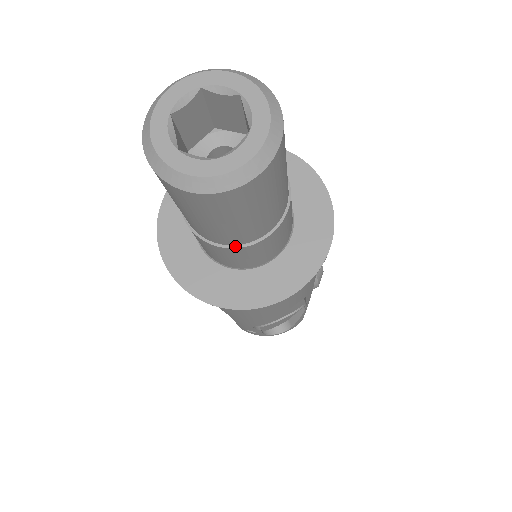
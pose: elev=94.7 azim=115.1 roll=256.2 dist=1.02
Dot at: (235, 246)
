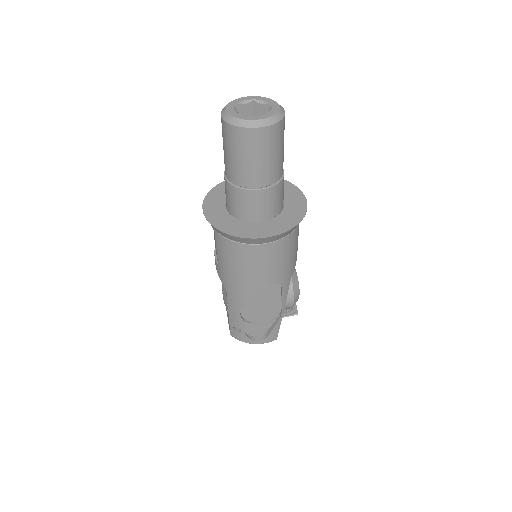
Dot at: (247, 189)
